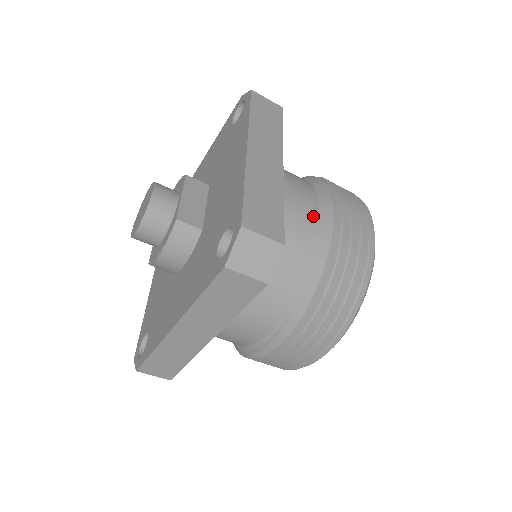
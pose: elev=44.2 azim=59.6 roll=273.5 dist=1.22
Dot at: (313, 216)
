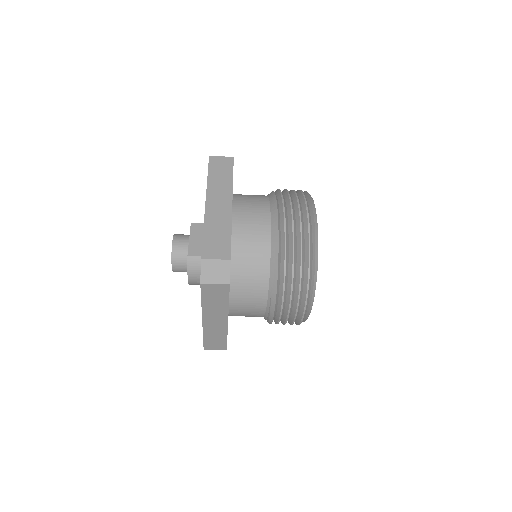
Dot at: (266, 226)
